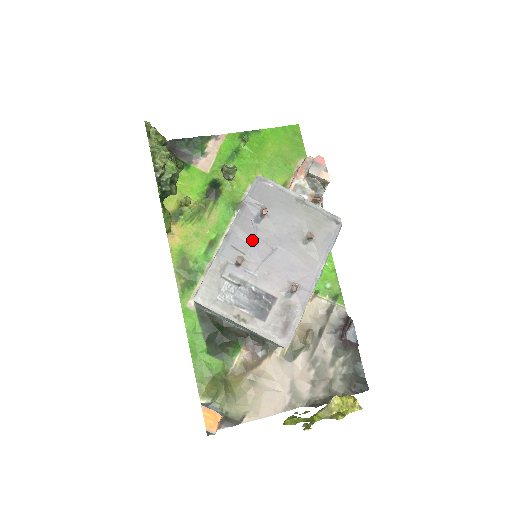
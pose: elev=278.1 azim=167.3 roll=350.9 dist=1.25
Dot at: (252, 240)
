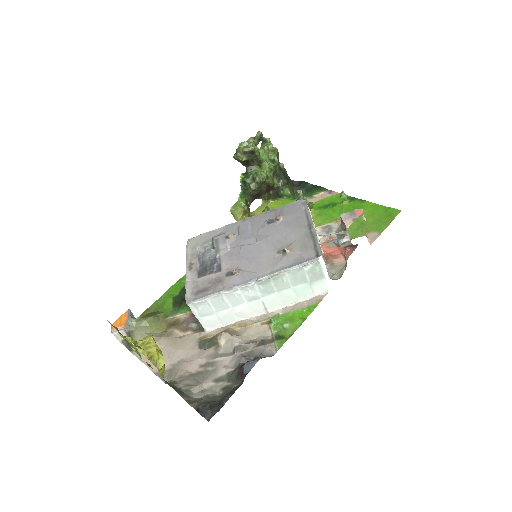
Dot at: (252, 230)
